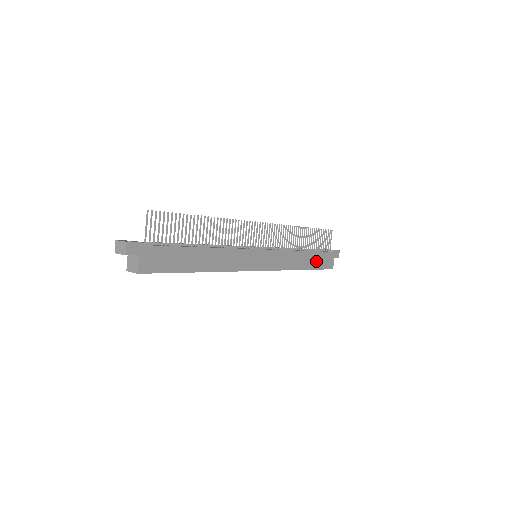
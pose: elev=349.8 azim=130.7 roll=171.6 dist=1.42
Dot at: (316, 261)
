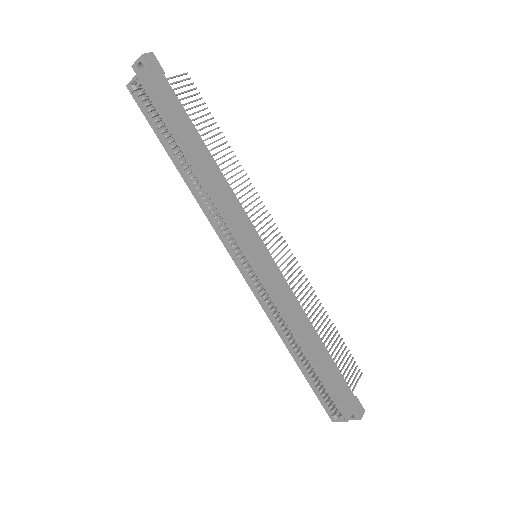
Dot at: (327, 371)
